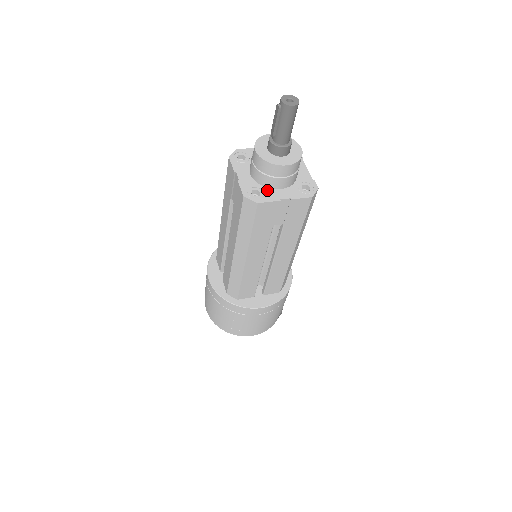
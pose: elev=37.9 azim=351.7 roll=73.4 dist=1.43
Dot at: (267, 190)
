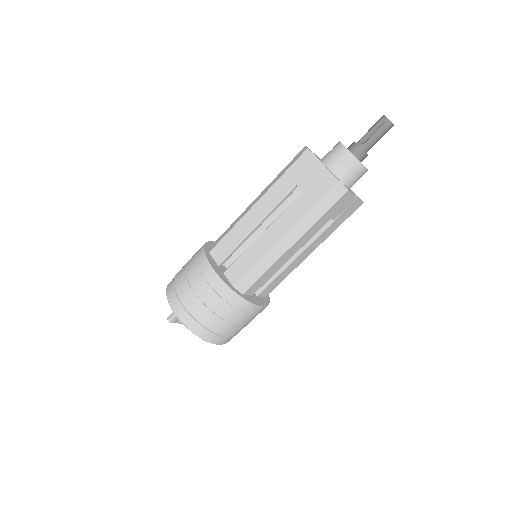
Dot at: (344, 184)
